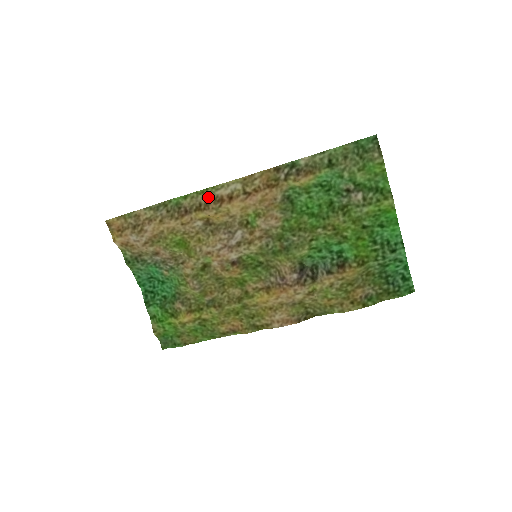
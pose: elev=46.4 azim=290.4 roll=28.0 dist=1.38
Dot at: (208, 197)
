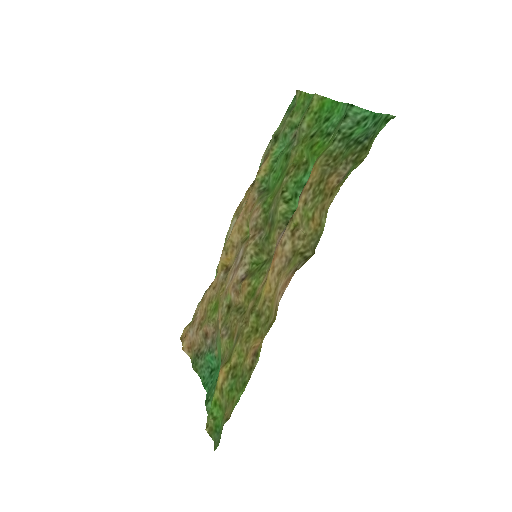
Dot at: occluded
